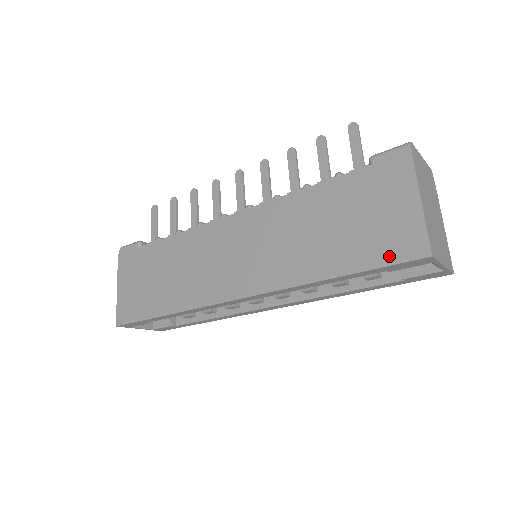
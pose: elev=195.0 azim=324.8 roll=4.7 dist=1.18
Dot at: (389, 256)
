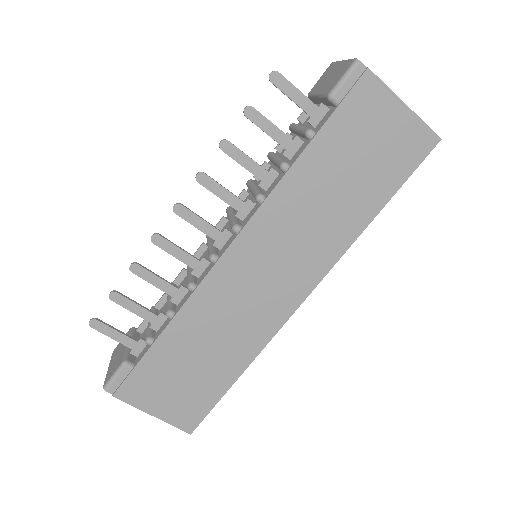
Dot at: (410, 164)
